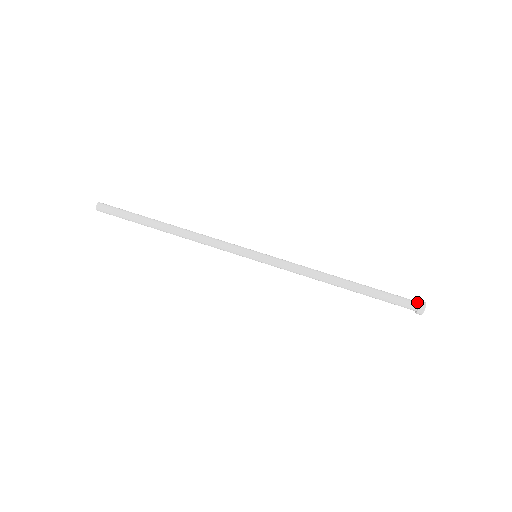
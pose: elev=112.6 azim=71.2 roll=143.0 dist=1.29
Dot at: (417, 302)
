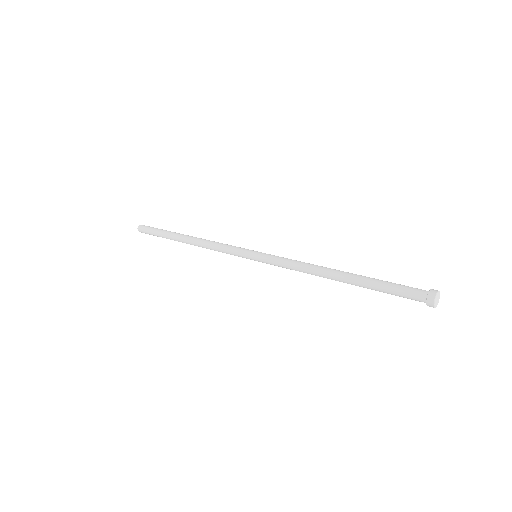
Dot at: occluded
